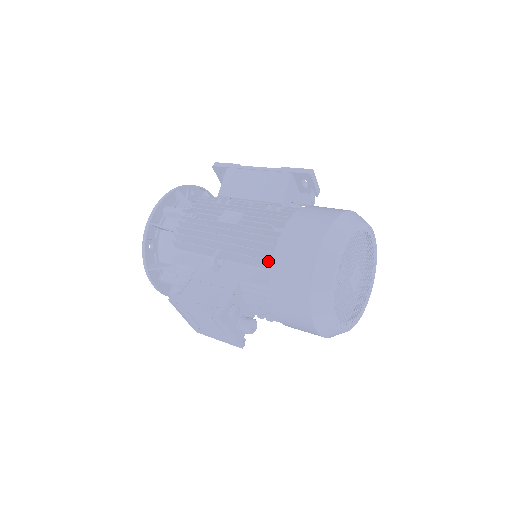
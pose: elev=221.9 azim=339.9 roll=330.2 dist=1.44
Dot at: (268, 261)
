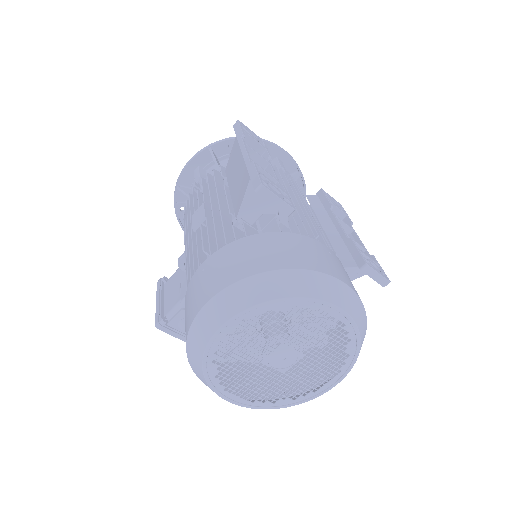
Dot at: occluded
